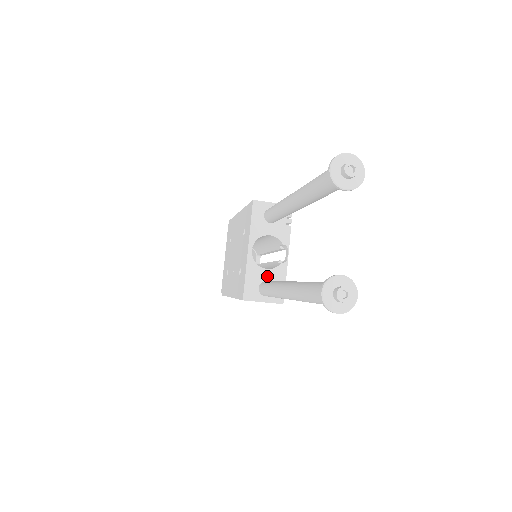
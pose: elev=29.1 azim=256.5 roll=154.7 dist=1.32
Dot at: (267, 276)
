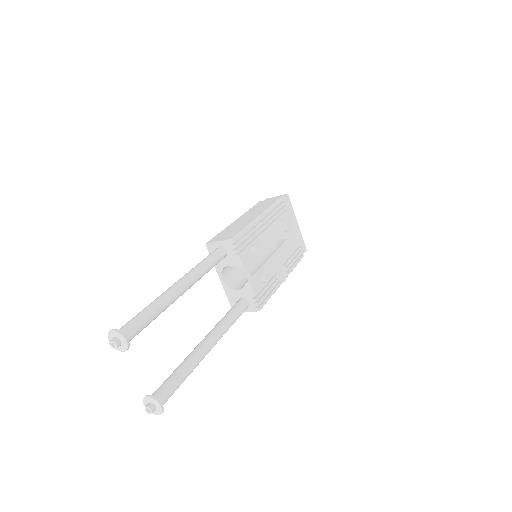
Dot at: (240, 294)
